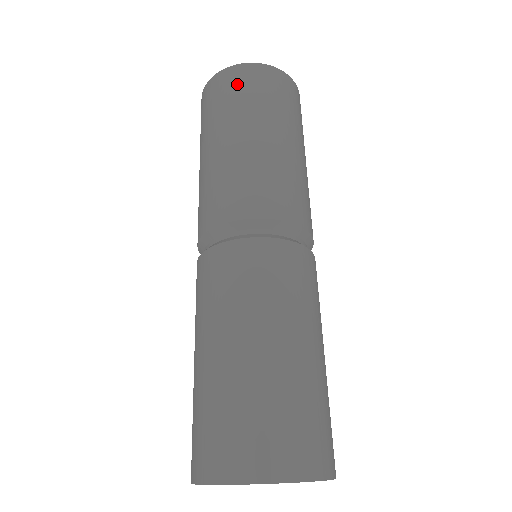
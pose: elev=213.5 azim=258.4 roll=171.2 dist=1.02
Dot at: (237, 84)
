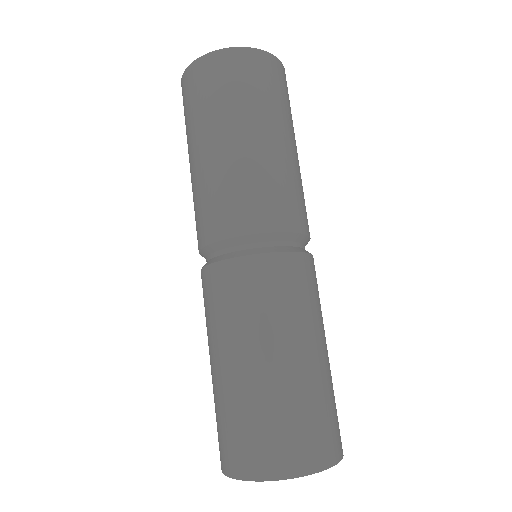
Dot at: (224, 75)
